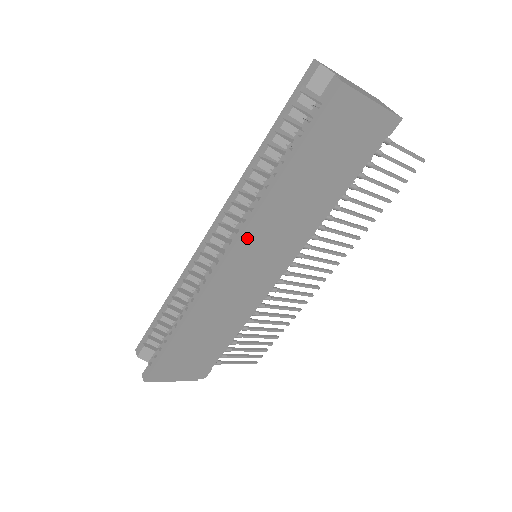
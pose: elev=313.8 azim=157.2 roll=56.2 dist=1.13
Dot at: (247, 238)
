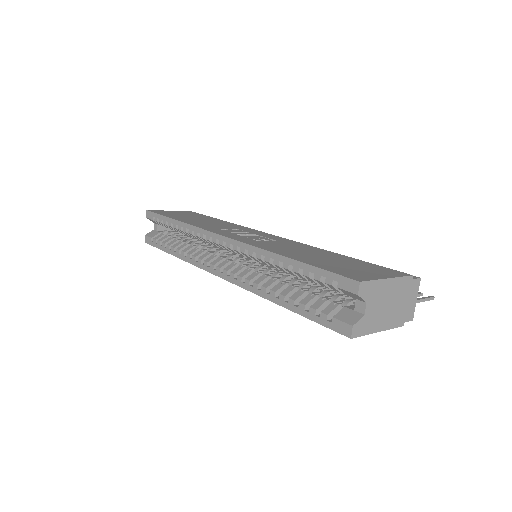
Dot at: occluded
